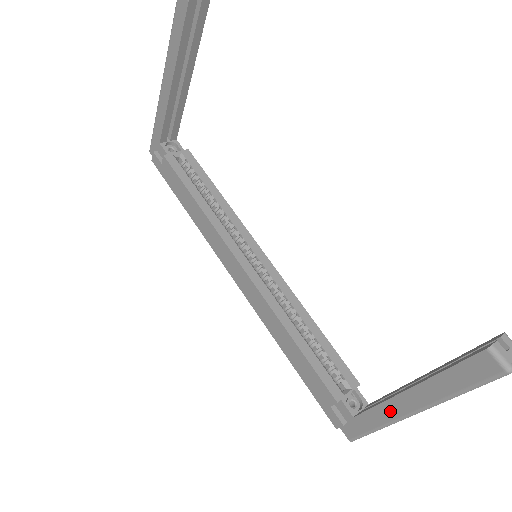
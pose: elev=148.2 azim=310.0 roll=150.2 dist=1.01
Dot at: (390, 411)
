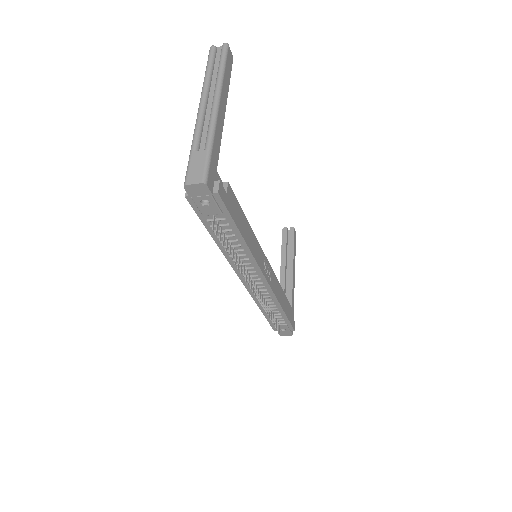
Dot at: occluded
